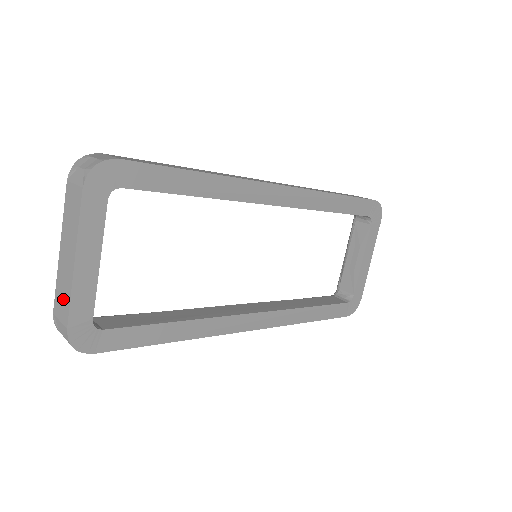
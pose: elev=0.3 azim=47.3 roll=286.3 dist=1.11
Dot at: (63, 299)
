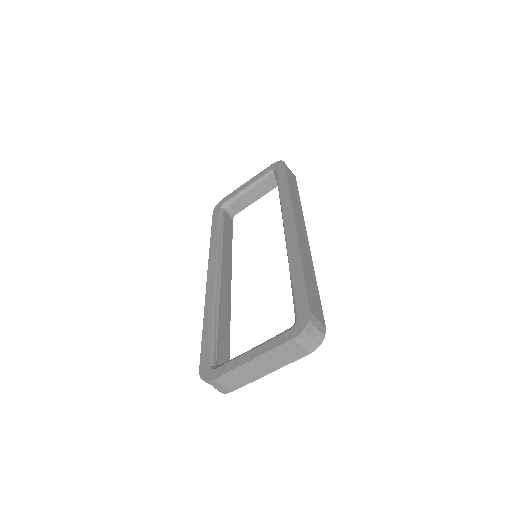
Dot at: (237, 381)
